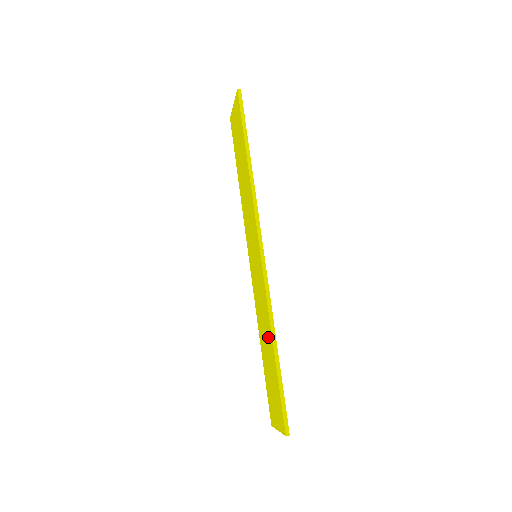
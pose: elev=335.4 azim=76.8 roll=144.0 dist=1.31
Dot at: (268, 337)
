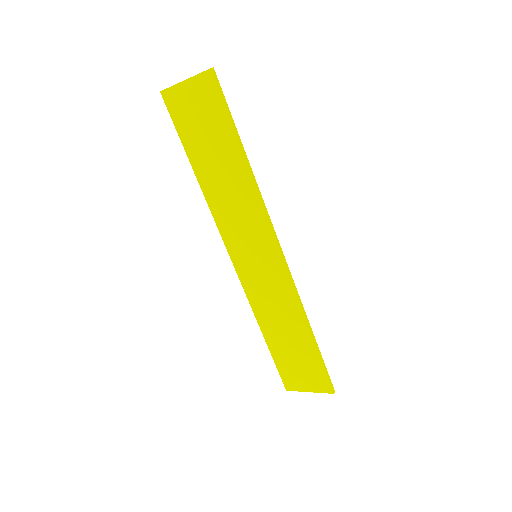
Dot at: (295, 326)
